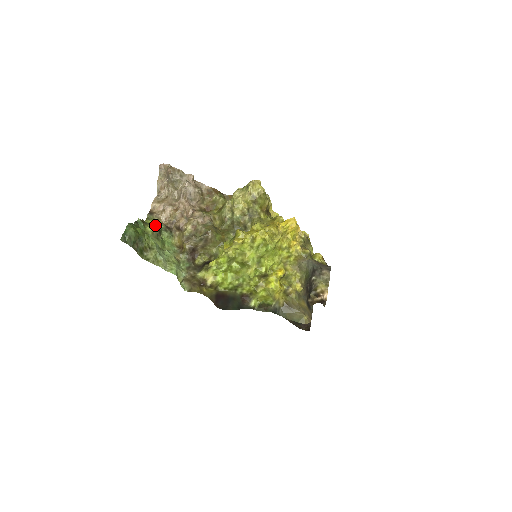
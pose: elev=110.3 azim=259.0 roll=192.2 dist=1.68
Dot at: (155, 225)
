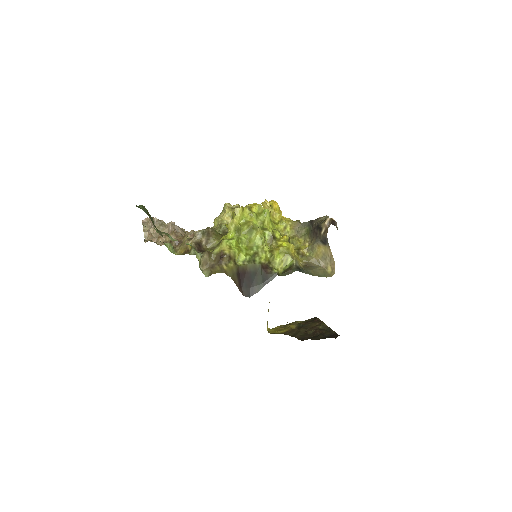
Dot at: occluded
